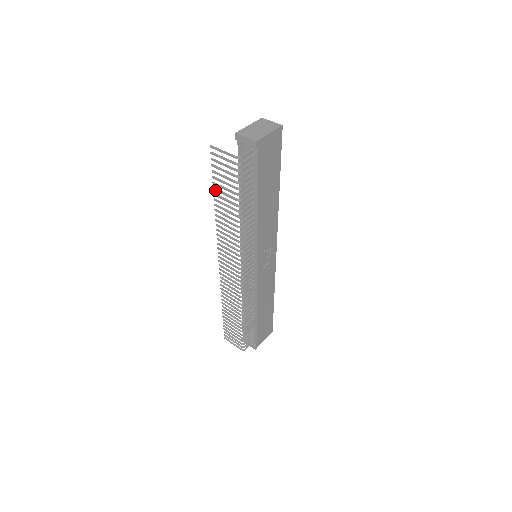
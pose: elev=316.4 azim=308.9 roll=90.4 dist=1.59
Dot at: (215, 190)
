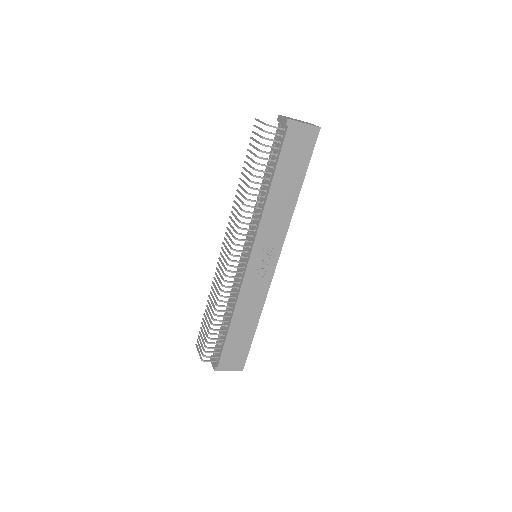
Dot at: (245, 162)
